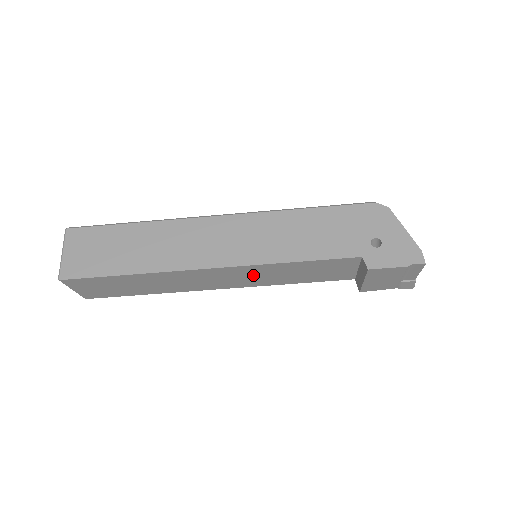
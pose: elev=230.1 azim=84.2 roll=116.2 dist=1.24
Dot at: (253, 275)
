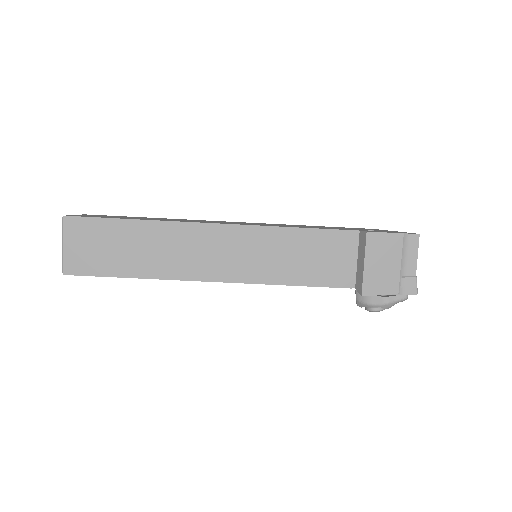
Dot at: (253, 251)
